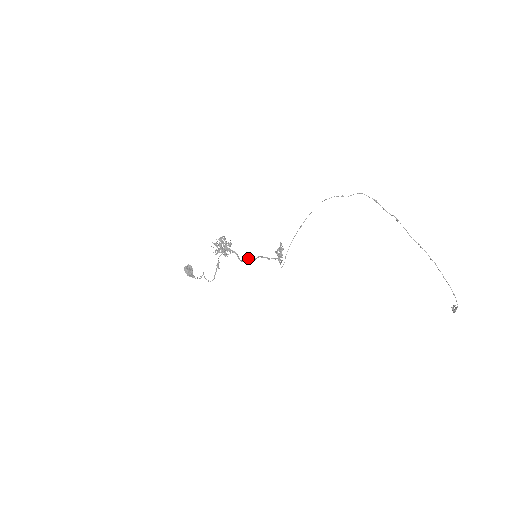
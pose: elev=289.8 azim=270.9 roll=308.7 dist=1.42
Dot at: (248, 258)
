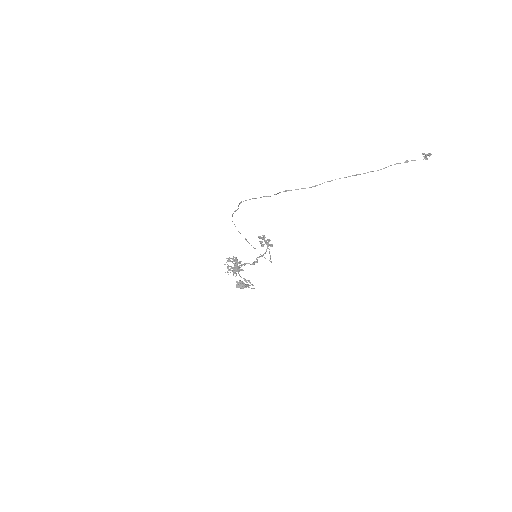
Dot at: (253, 263)
